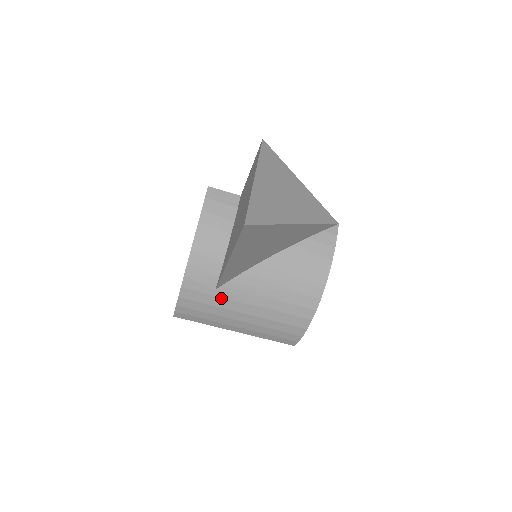
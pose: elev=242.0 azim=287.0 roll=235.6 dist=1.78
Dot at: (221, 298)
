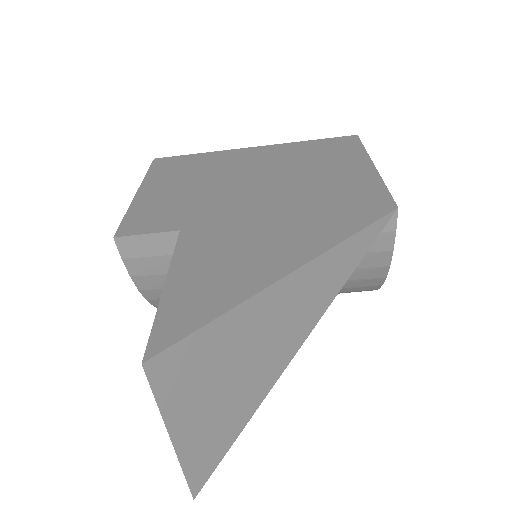
Dot at: occluded
